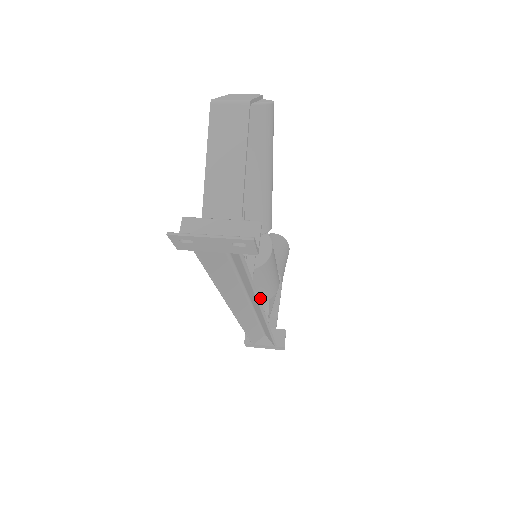
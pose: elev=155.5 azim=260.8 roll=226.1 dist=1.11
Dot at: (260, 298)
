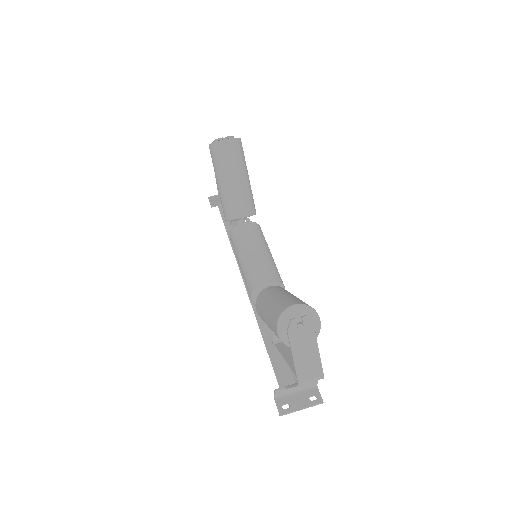
Dot at: occluded
